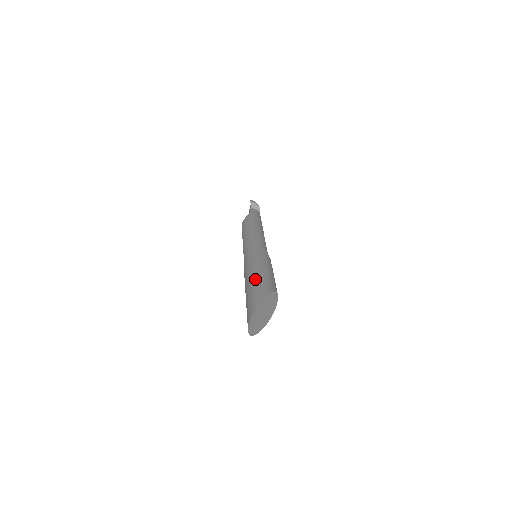
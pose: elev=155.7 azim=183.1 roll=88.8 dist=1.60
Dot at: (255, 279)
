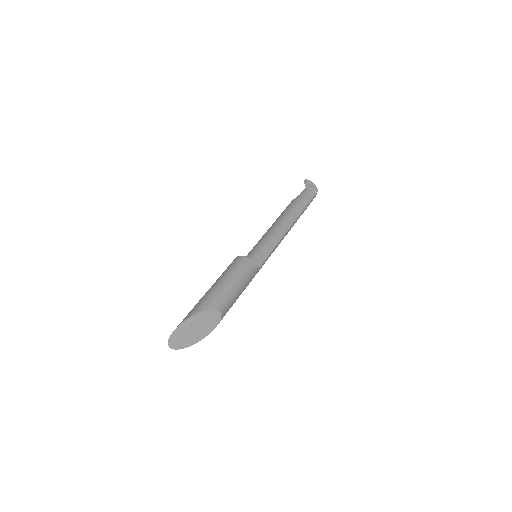
Dot at: (206, 293)
